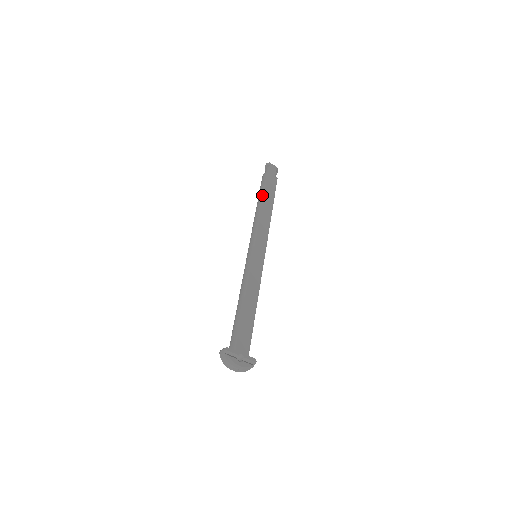
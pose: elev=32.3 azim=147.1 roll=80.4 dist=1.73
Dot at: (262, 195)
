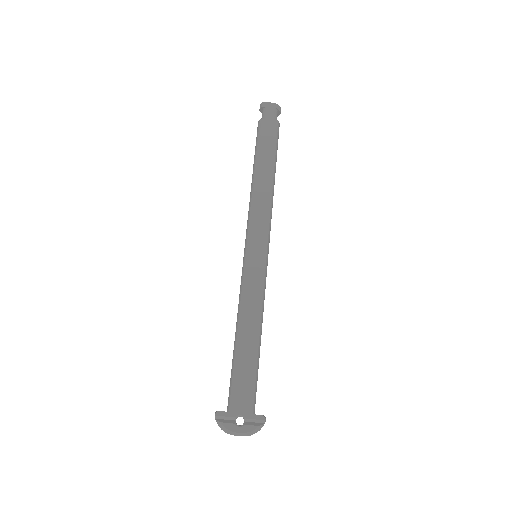
Dot at: (255, 159)
